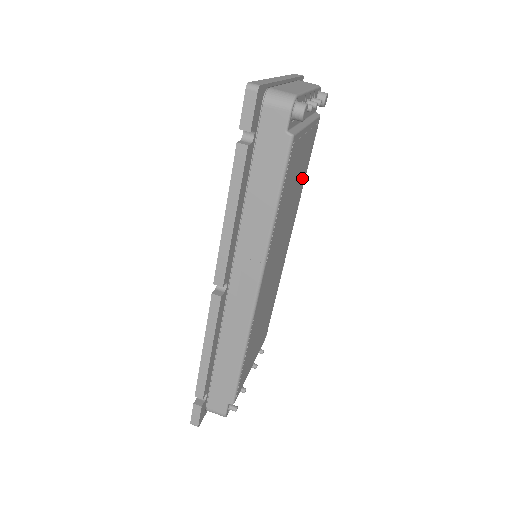
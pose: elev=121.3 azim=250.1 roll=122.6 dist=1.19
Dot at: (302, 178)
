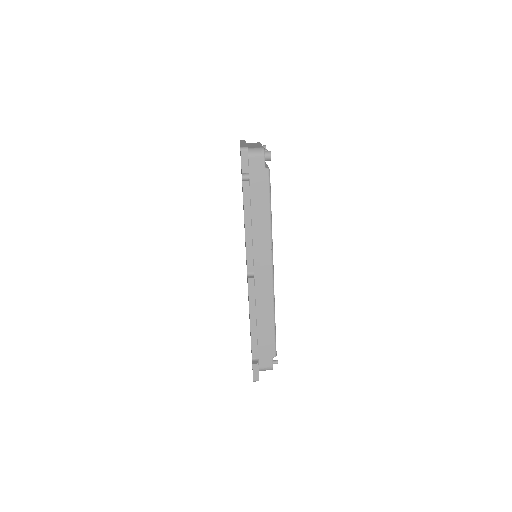
Dot at: occluded
